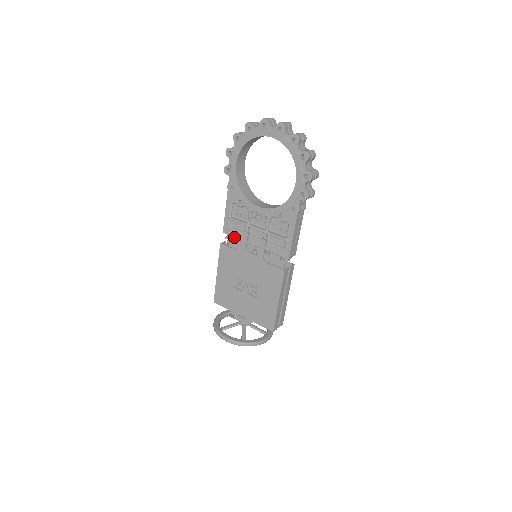
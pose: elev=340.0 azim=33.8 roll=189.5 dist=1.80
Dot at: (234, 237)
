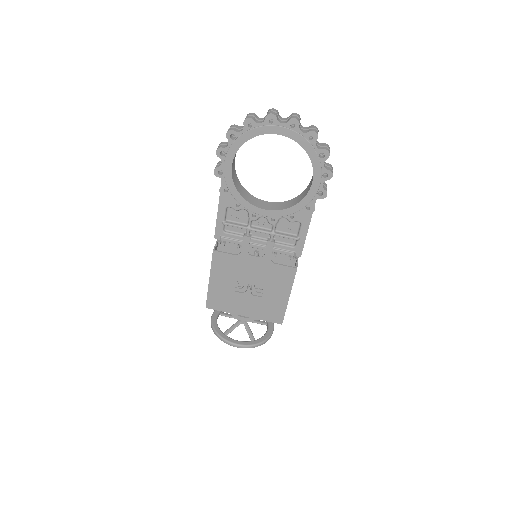
Dot at: (231, 242)
